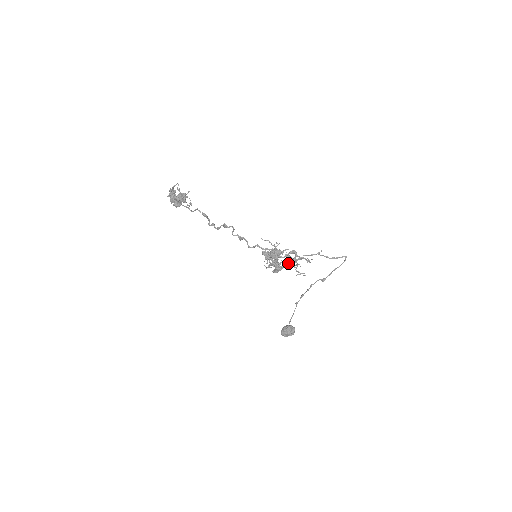
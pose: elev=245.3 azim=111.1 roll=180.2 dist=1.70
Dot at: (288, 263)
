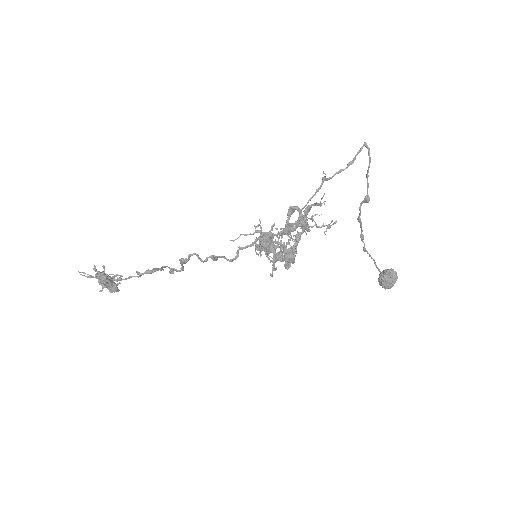
Dot at: (296, 235)
